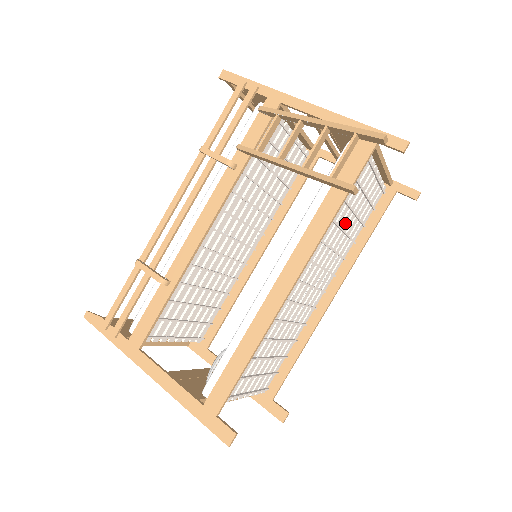
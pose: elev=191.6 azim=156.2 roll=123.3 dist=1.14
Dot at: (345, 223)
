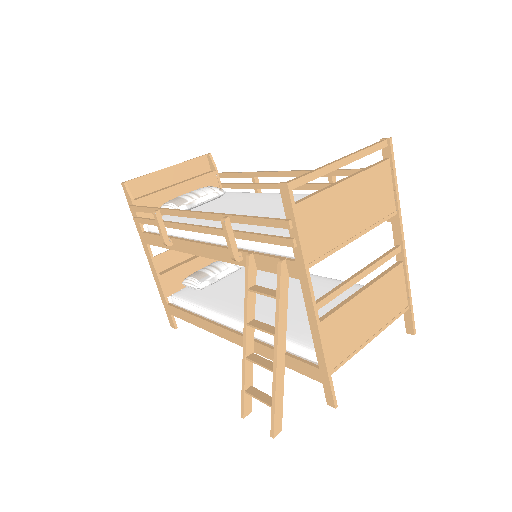
Dot at: occluded
